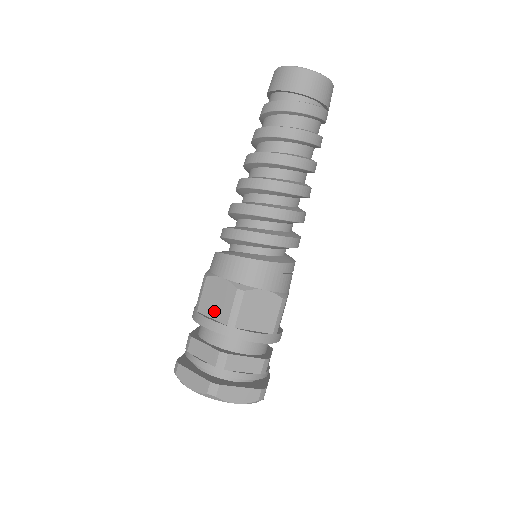
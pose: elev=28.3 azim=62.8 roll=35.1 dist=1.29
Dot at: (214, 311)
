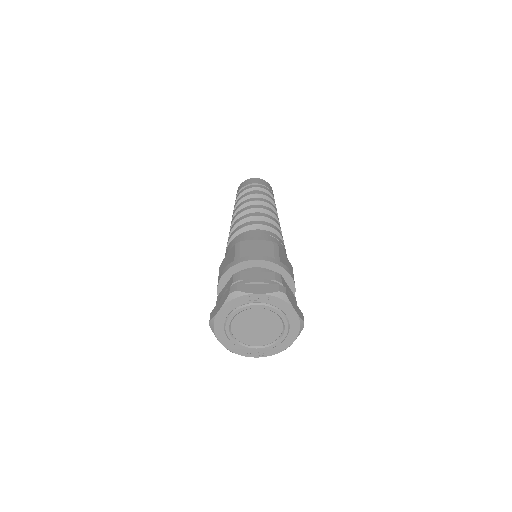
Dot at: occluded
